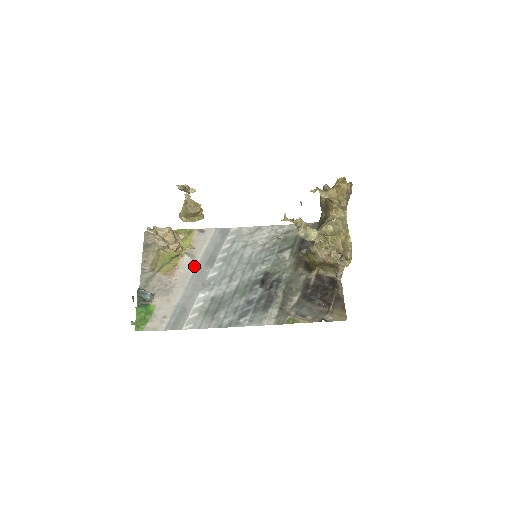
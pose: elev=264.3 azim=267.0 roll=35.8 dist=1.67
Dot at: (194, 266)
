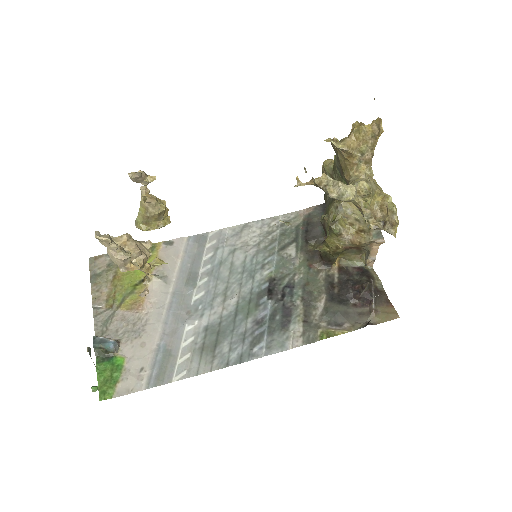
Dot at: (169, 290)
